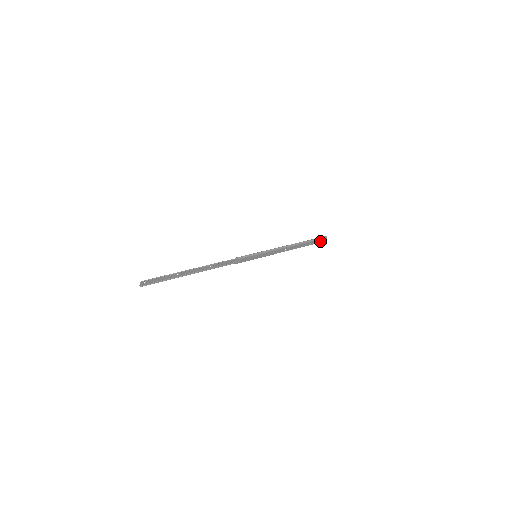
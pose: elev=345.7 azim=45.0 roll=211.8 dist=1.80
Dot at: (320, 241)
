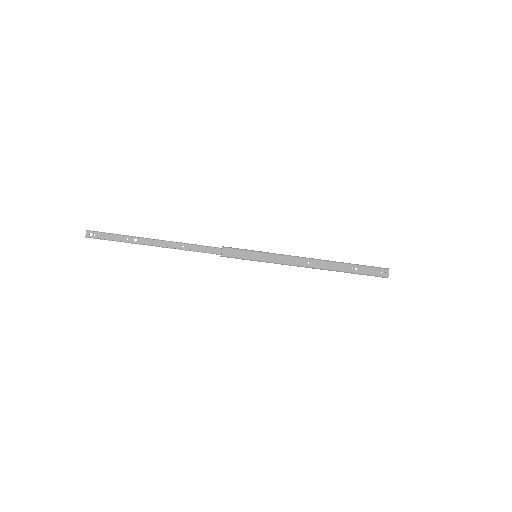
Dot at: (377, 273)
